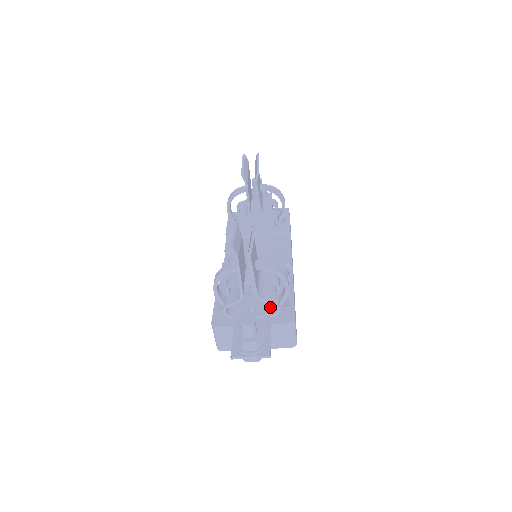
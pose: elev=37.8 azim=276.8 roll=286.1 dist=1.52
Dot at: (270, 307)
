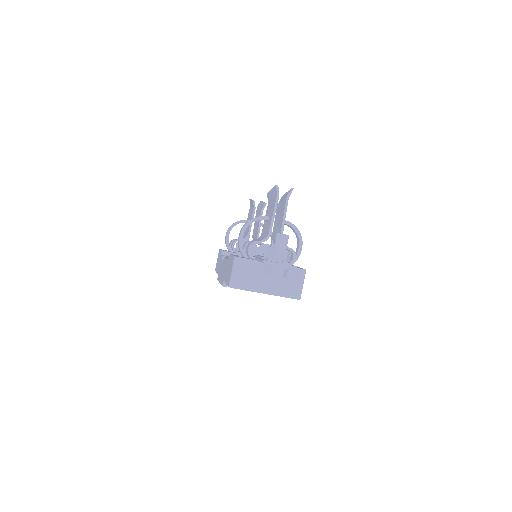
Dot at: occluded
